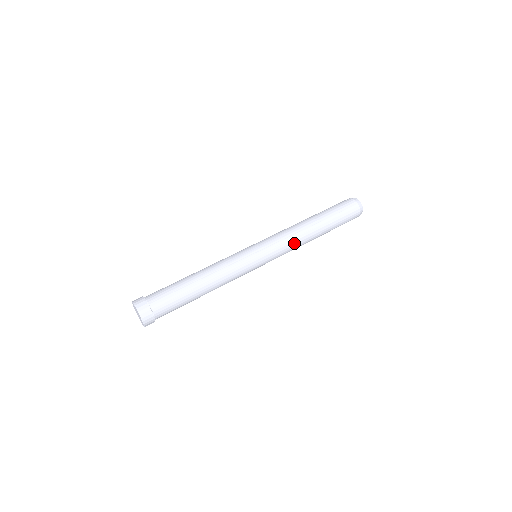
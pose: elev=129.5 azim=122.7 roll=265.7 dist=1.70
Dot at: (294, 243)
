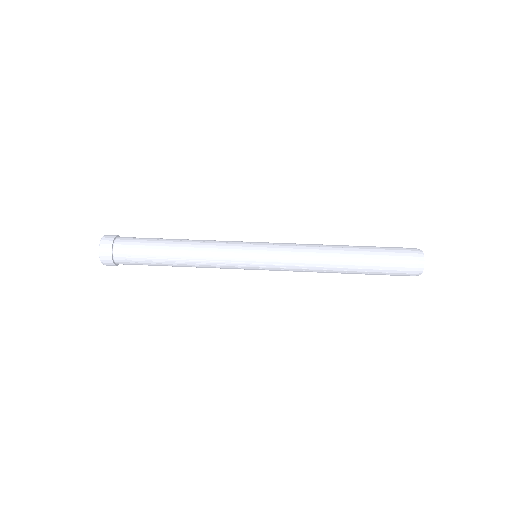
Dot at: (305, 248)
